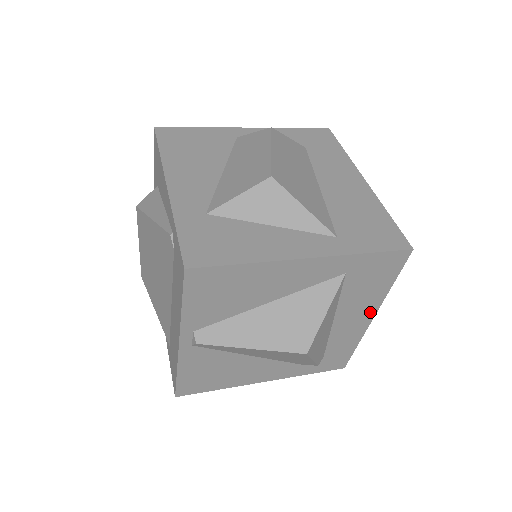
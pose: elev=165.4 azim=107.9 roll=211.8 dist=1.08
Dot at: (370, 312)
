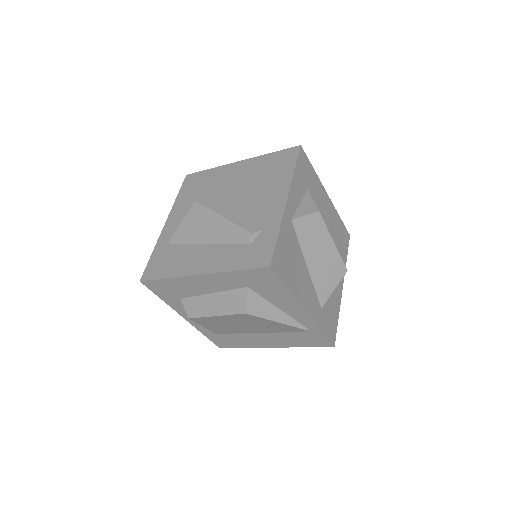
Dot at: occluded
